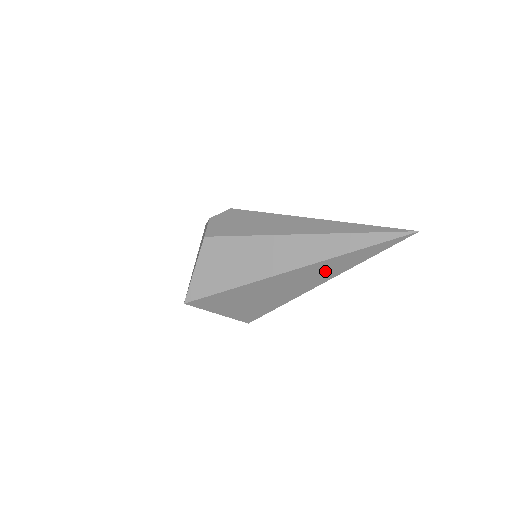
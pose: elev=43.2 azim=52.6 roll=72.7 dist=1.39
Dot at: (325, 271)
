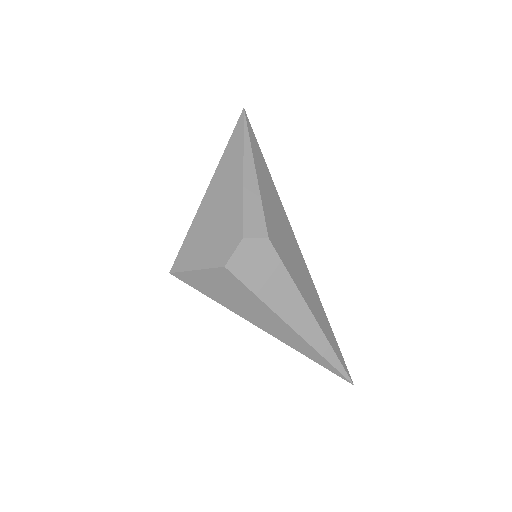
Dot at: occluded
